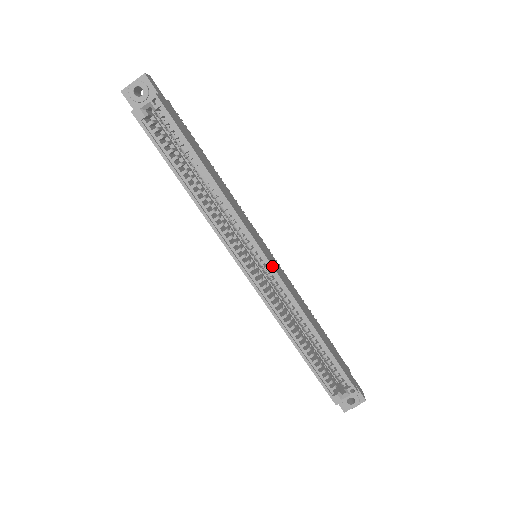
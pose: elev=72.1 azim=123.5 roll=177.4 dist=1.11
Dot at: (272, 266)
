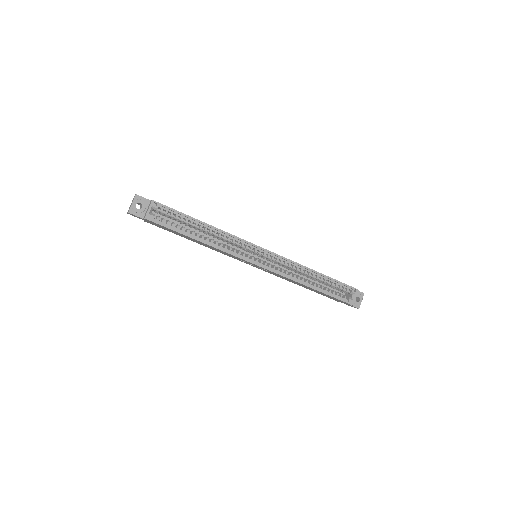
Dot at: (271, 252)
